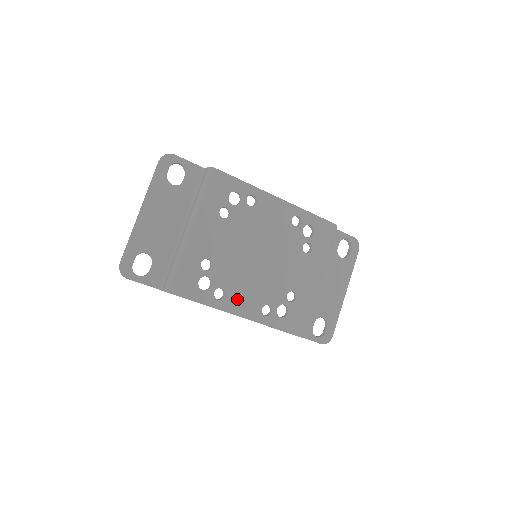
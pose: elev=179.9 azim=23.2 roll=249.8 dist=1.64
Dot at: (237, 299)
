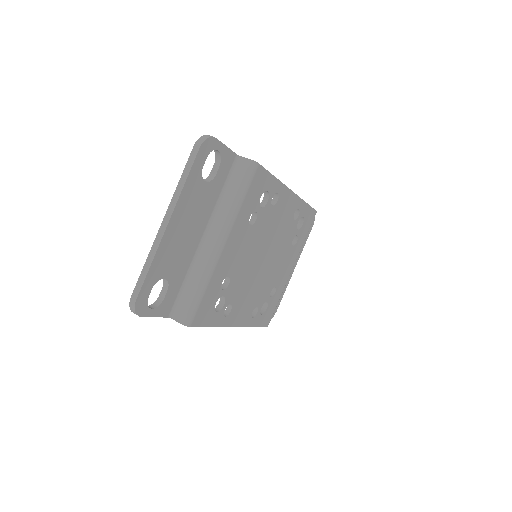
Dot at: (238, 310)
